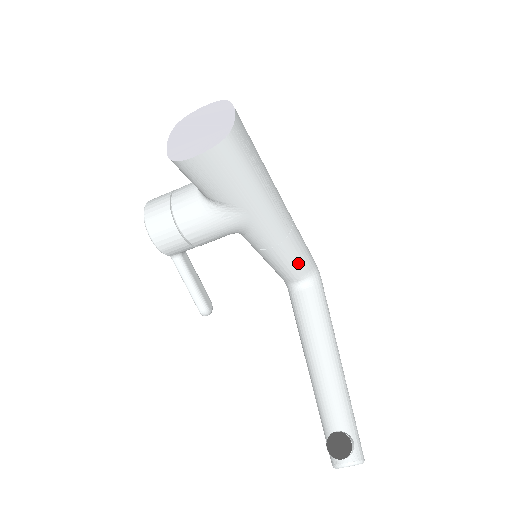
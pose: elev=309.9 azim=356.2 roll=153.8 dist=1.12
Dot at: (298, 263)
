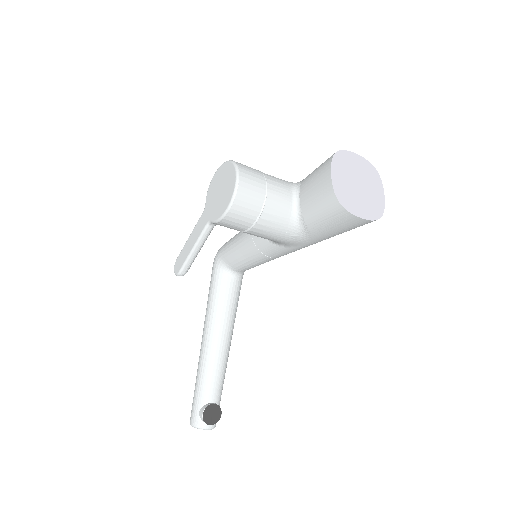
Dot at: (258, 265)
